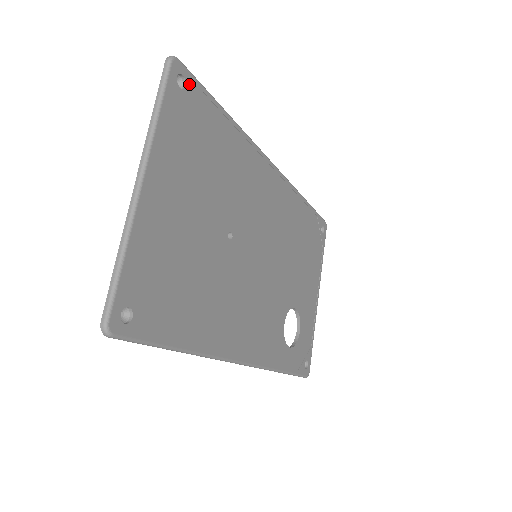
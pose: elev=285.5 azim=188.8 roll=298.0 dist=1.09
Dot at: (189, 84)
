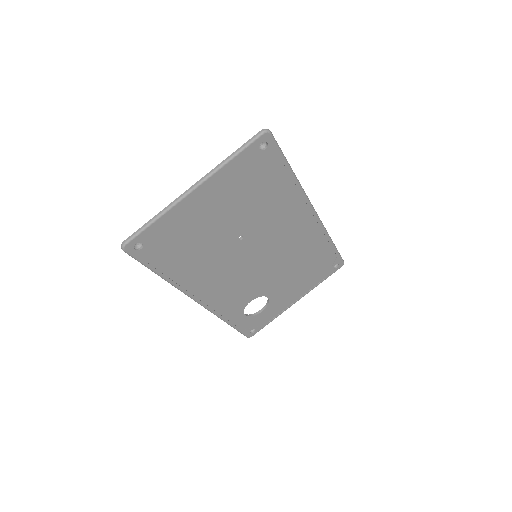
Dot at: (269, 149)
